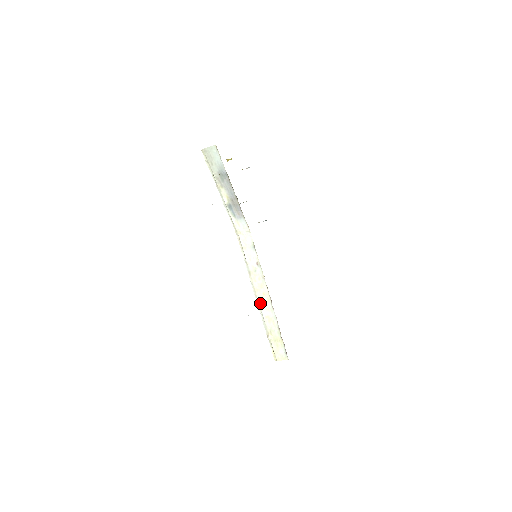
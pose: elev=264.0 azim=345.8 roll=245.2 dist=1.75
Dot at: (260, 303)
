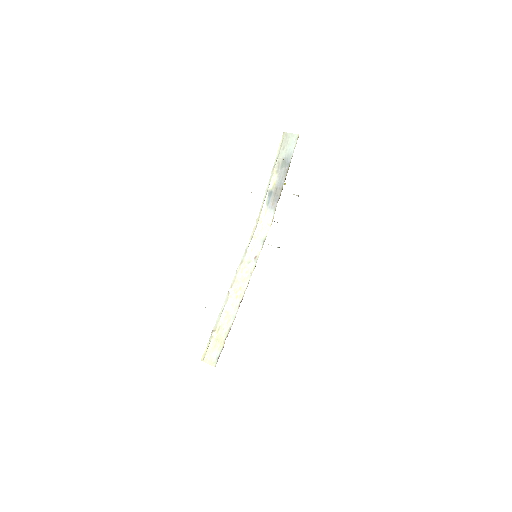
Dot at: (230, 295)
